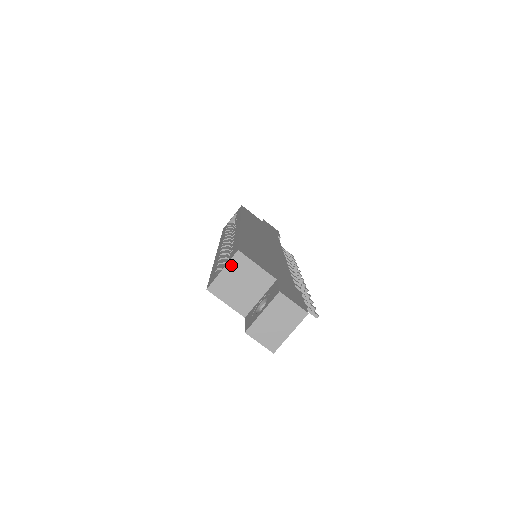
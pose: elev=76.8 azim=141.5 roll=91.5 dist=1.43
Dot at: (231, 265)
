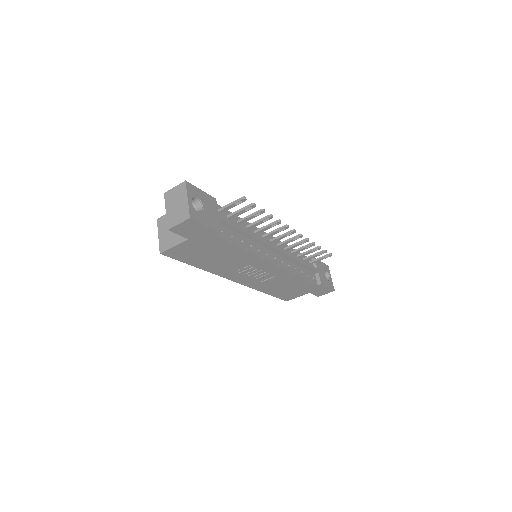
Dot at: (160, 229)
